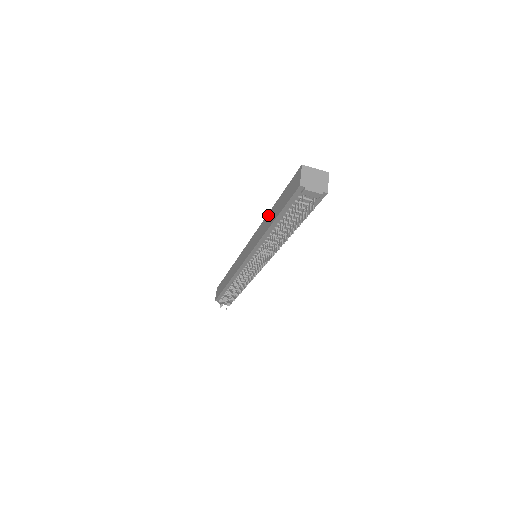
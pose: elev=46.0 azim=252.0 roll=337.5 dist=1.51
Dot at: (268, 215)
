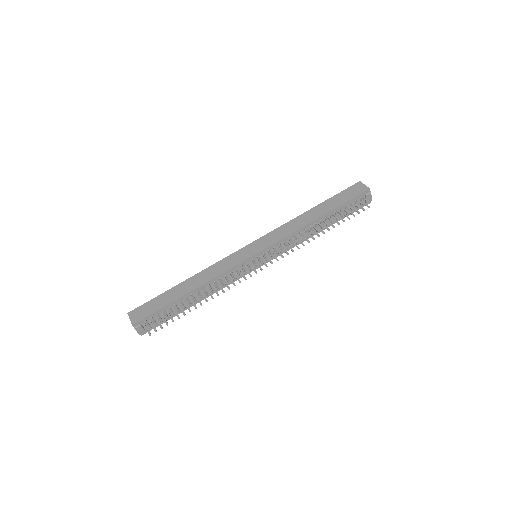
Dot at: (305, 214)
